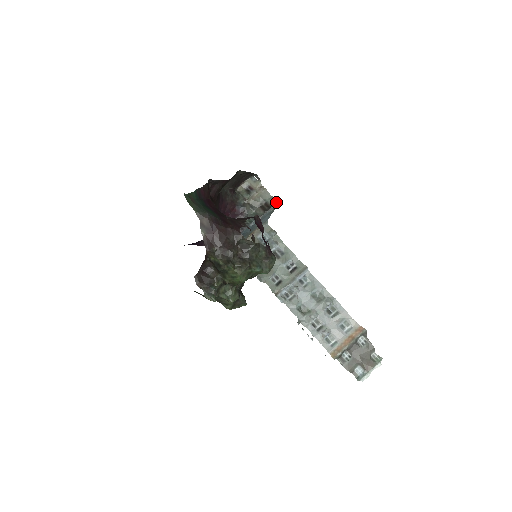
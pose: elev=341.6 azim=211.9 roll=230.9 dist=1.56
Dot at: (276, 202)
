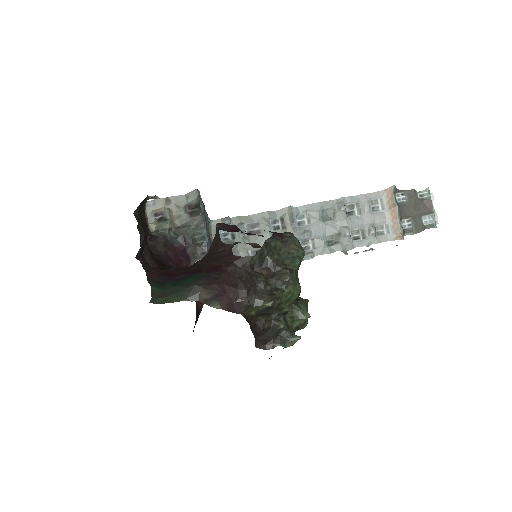
Dot at: (197, 194)
